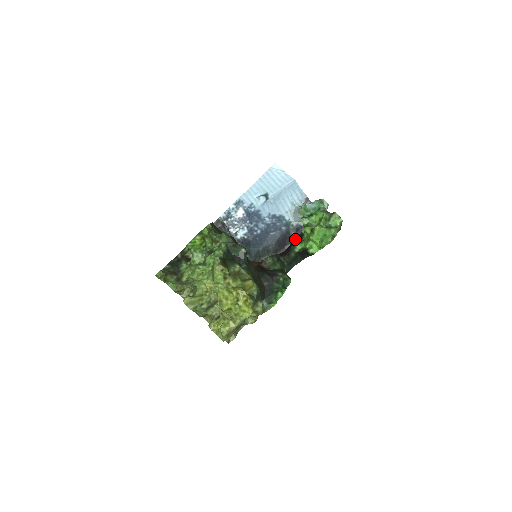
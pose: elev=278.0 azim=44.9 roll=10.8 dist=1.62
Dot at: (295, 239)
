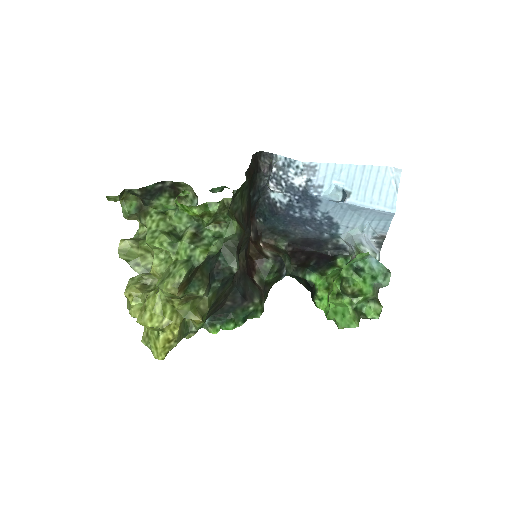
Dot at: (325, 253)
